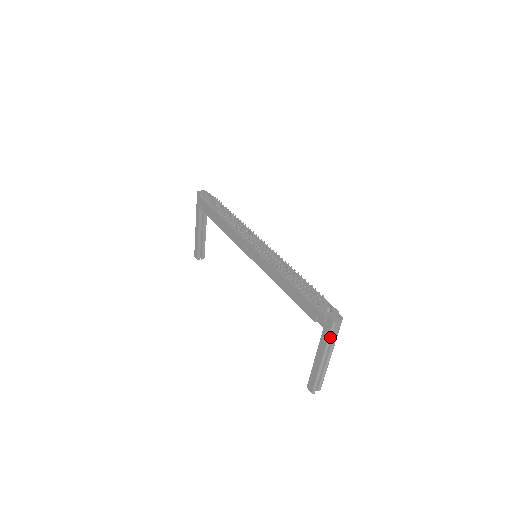
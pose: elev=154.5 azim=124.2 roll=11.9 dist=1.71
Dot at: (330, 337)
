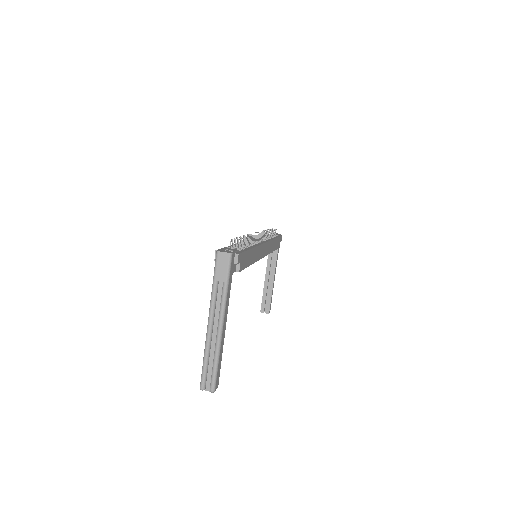
Dot at: (214, 278)
